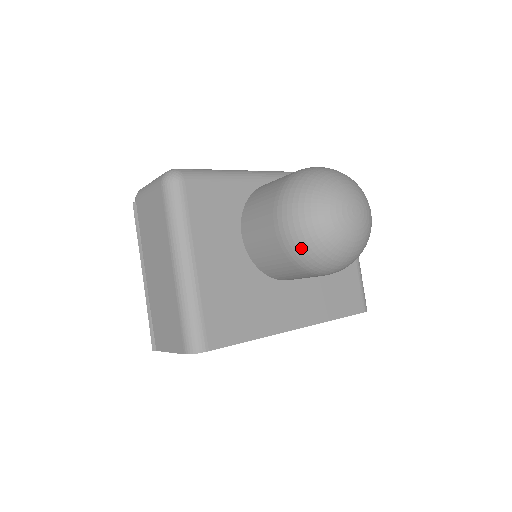
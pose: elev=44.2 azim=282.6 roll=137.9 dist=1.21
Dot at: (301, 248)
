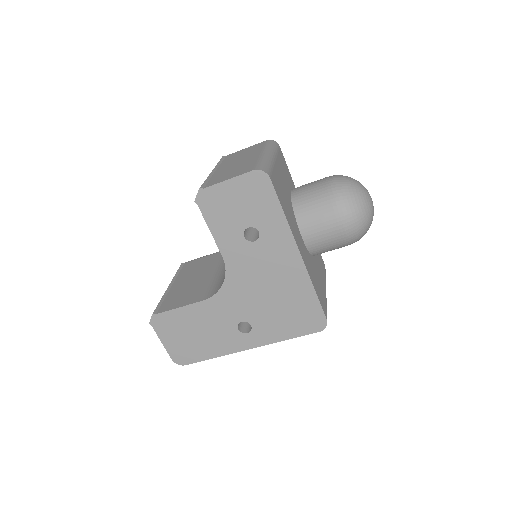
Dot at: (342, 187)
